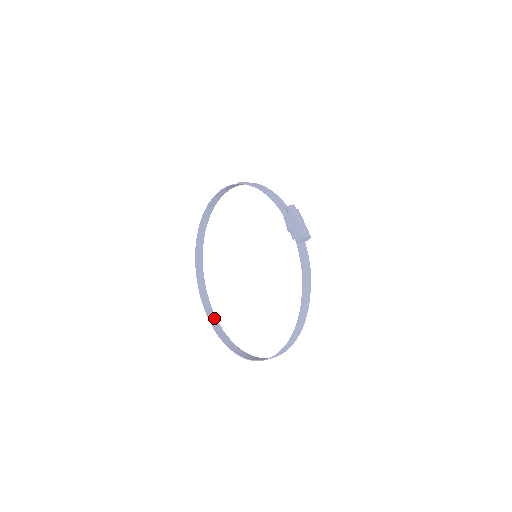
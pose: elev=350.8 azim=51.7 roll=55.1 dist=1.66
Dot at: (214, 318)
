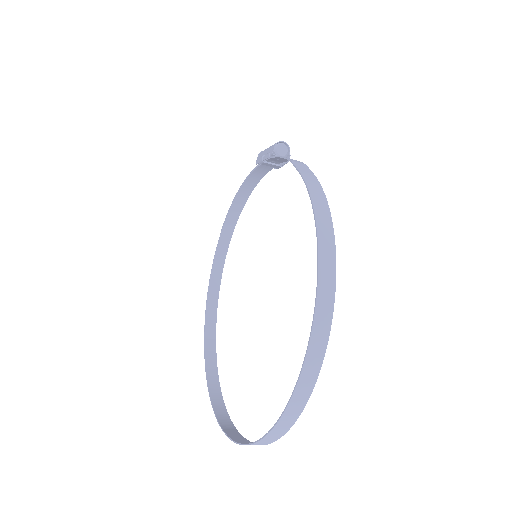
Dot at: (247, 442)
